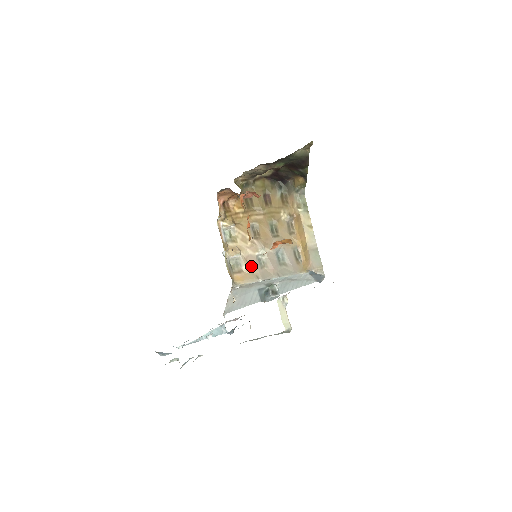
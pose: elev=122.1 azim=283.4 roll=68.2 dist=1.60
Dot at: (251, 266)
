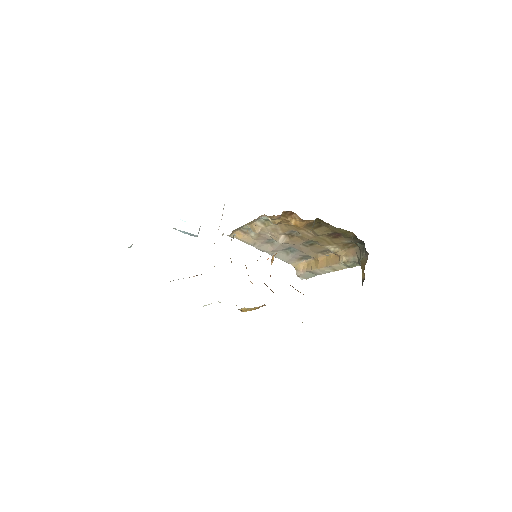
Dot at: (259, 238)
